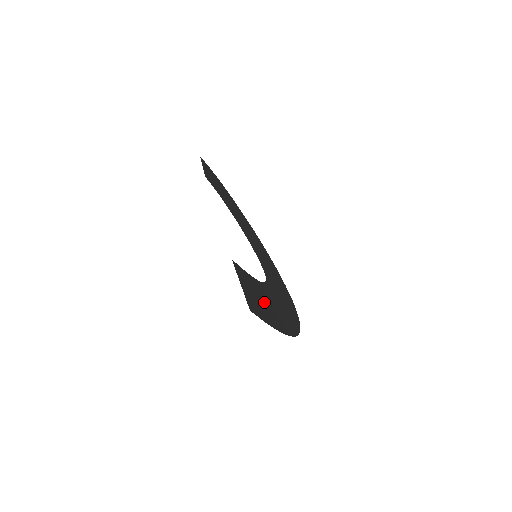
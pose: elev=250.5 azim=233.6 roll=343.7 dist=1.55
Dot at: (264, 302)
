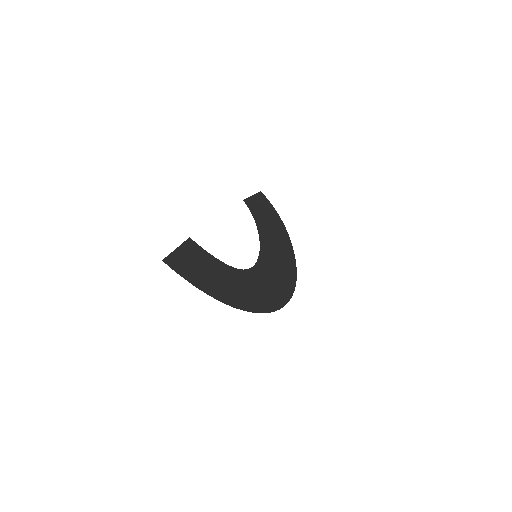
Dot at: (206, 271)
